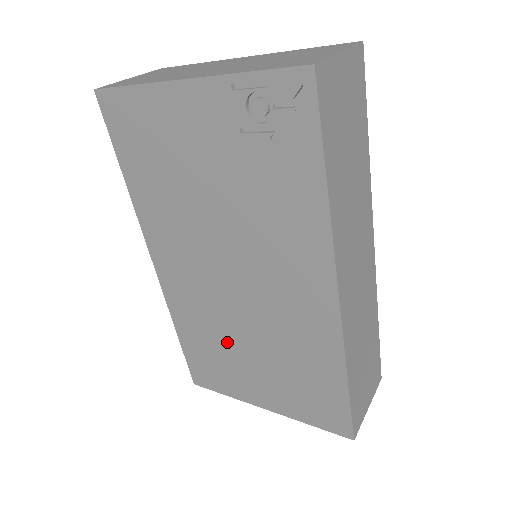
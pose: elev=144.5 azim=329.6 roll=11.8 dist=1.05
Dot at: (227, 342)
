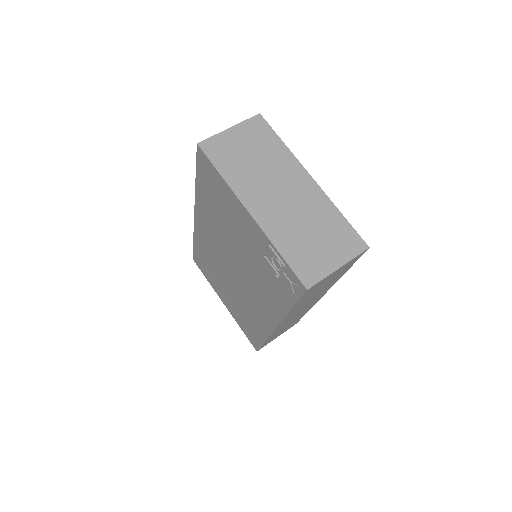
Dot at: (218, 274)
